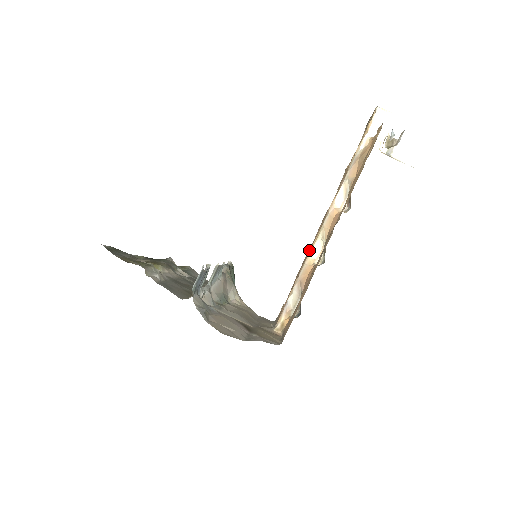
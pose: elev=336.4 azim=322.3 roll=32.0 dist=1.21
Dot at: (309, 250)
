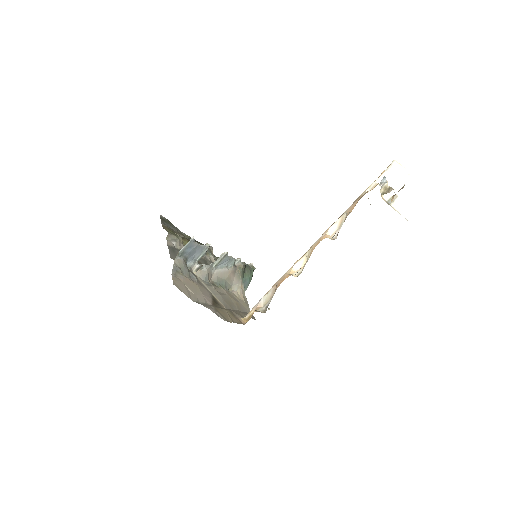
Dot at: (295, 263)
